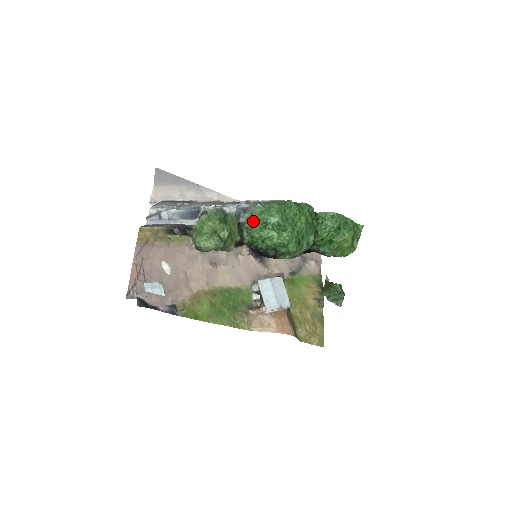
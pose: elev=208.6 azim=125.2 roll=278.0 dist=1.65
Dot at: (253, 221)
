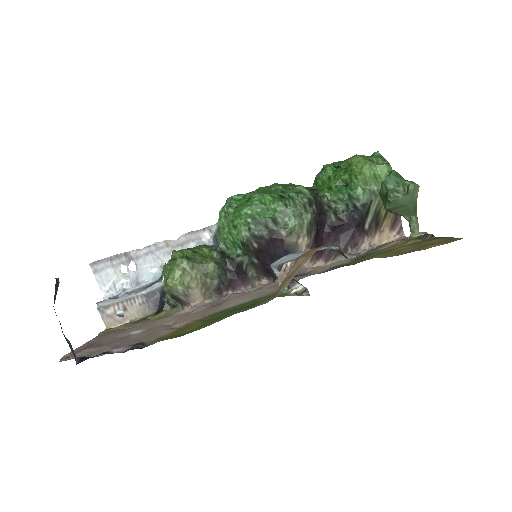
Dot at: (219, 230)
